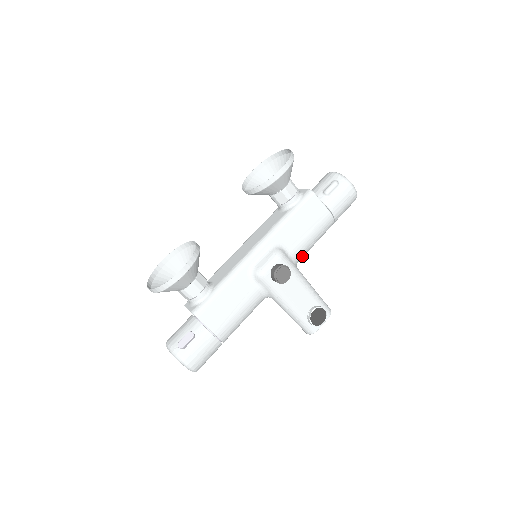
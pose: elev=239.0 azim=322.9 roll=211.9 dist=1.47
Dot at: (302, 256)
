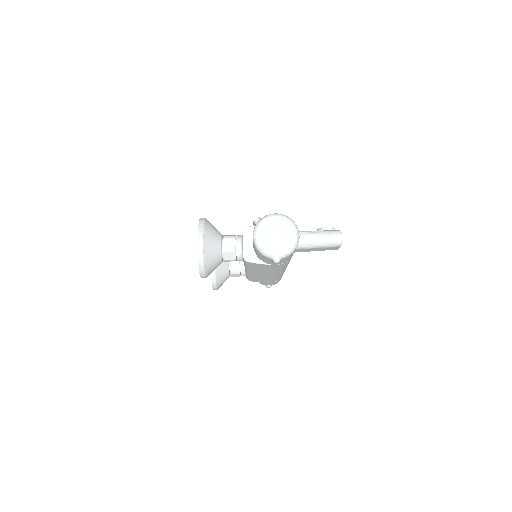
Dot at: occluded
